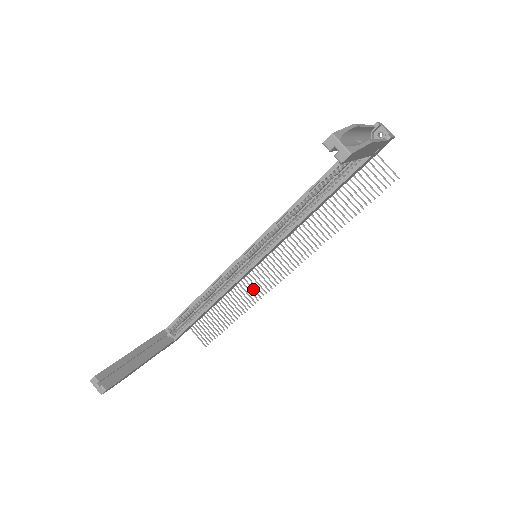
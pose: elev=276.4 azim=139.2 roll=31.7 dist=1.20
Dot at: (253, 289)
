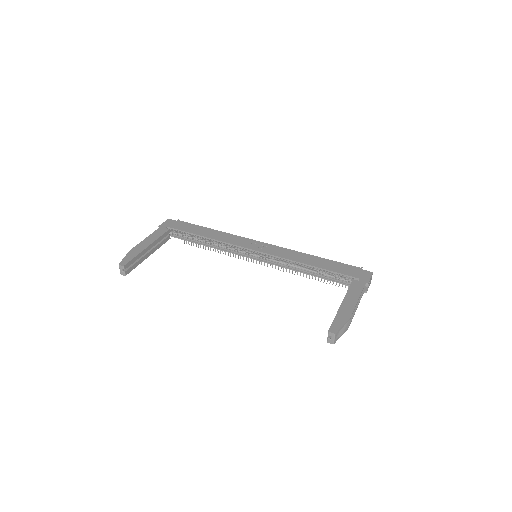
Dot at: occluded
